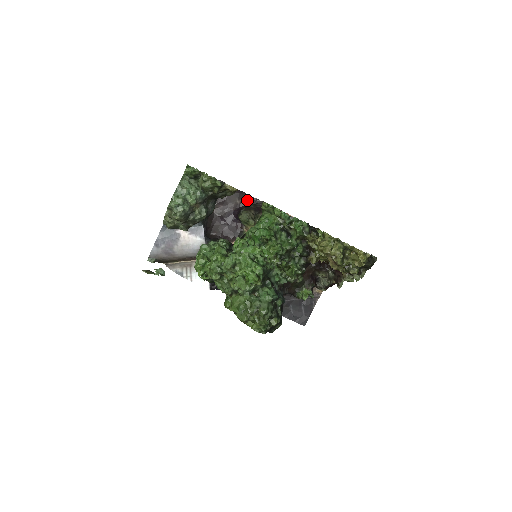
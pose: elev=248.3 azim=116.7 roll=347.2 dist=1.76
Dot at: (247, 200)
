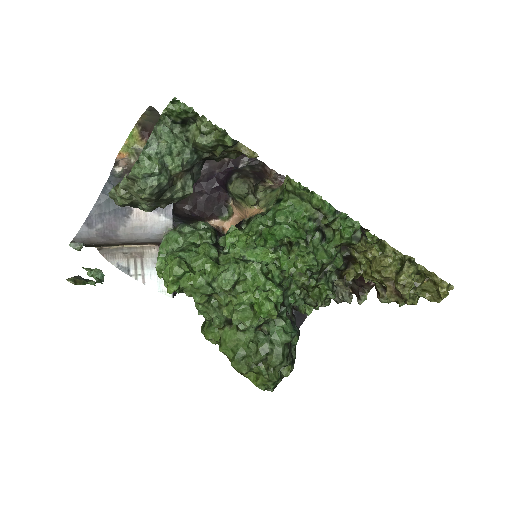
Dot at: (240, 157)
